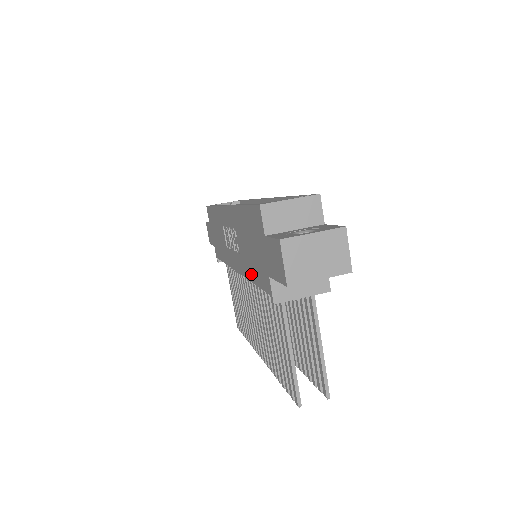
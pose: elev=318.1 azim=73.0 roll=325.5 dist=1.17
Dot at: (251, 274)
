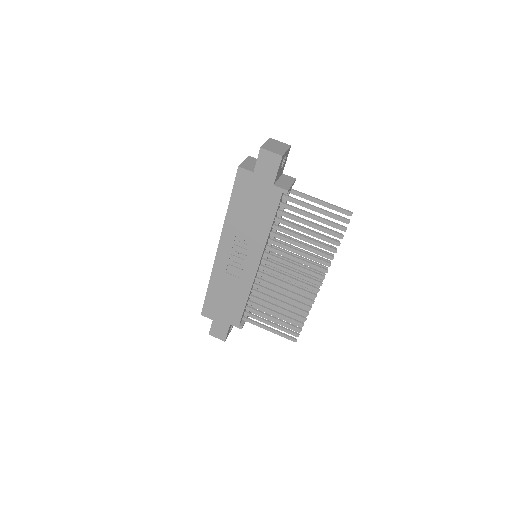
Dot at: (266, 225)
